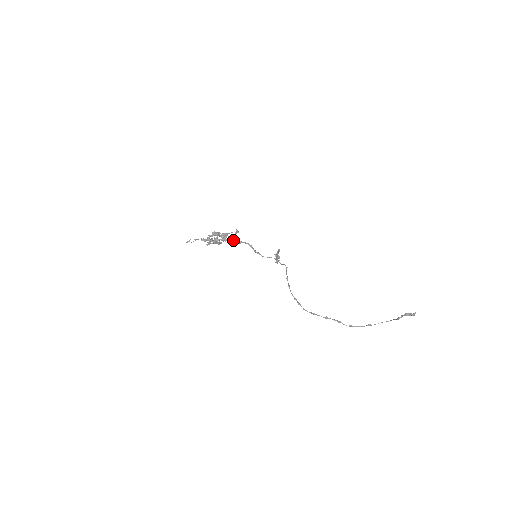
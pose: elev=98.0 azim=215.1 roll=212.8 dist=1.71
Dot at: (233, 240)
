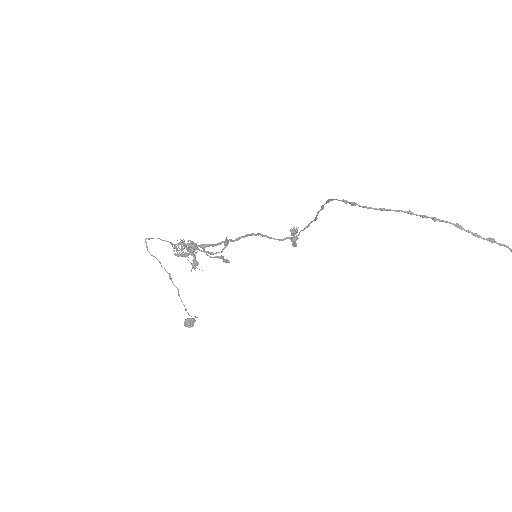
Dot at: (220, 243)
